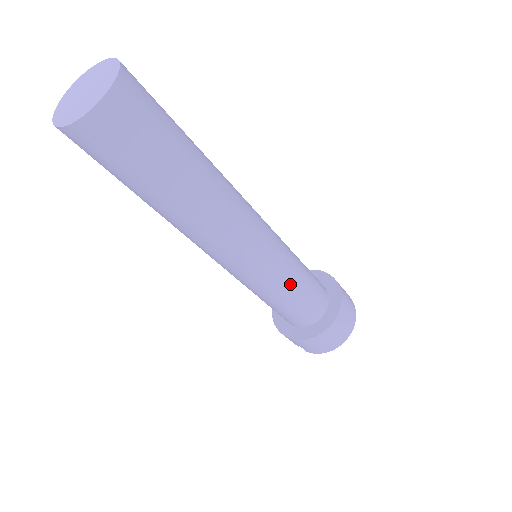
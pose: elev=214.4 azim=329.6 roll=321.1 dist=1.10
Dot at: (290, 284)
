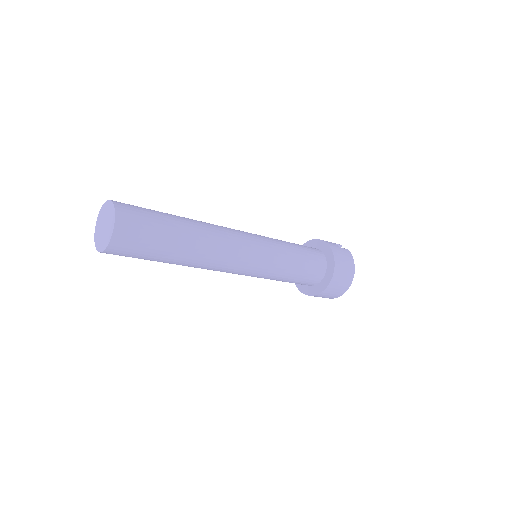
Dot at: (283, 272)
